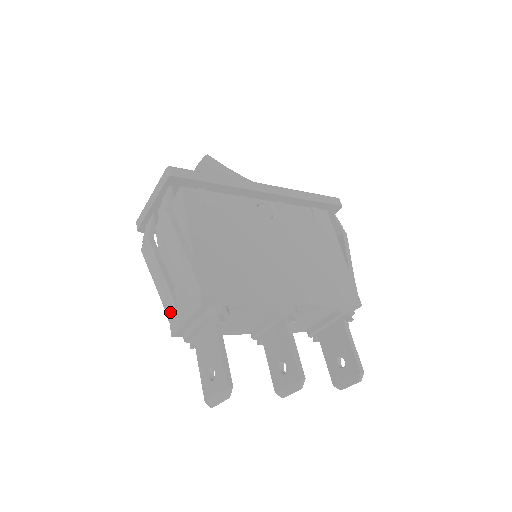
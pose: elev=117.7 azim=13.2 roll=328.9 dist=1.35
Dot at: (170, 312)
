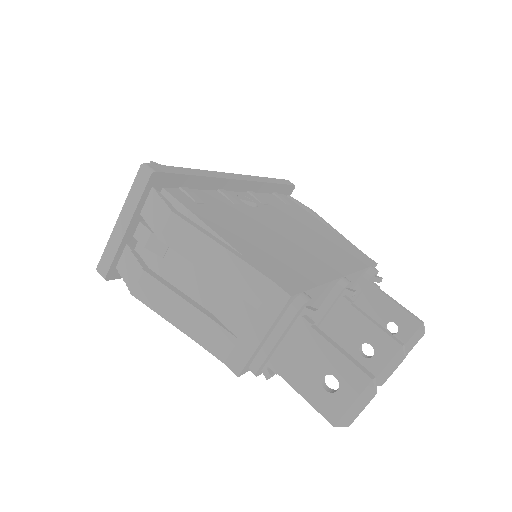
Dot at: (220, 347)
